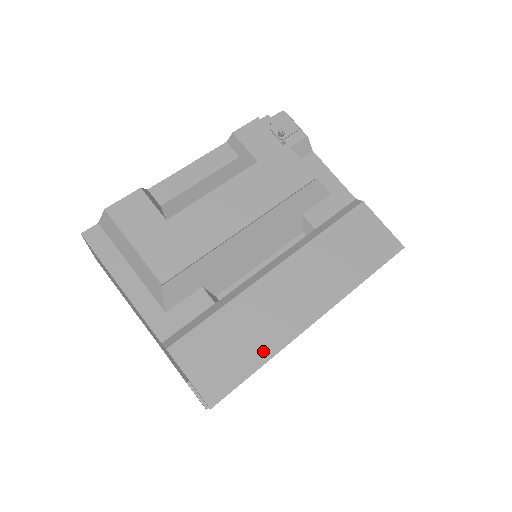
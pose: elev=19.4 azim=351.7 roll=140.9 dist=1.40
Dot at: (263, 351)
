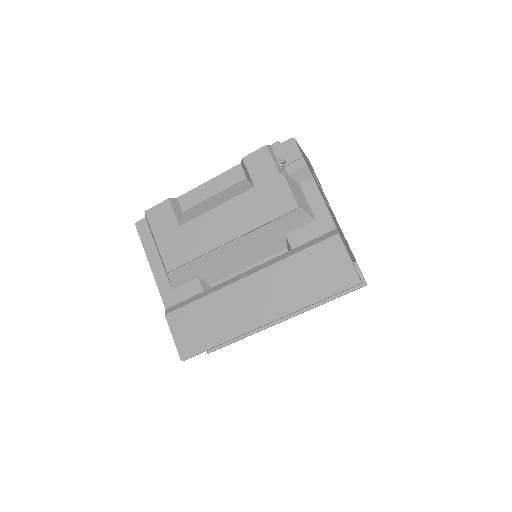
Dot at: (223, 335)
